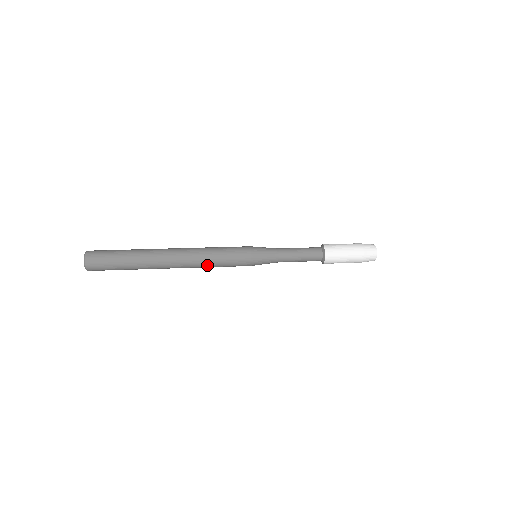
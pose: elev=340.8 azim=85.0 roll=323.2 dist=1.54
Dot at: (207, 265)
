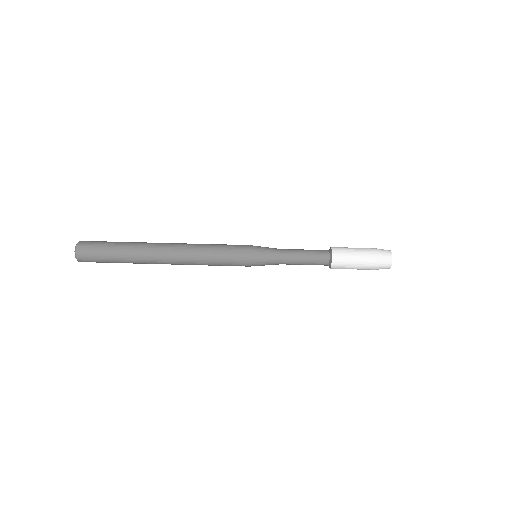
Dot at: occluded
